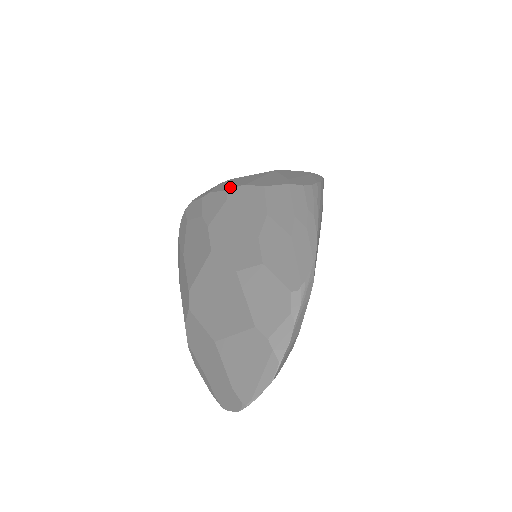
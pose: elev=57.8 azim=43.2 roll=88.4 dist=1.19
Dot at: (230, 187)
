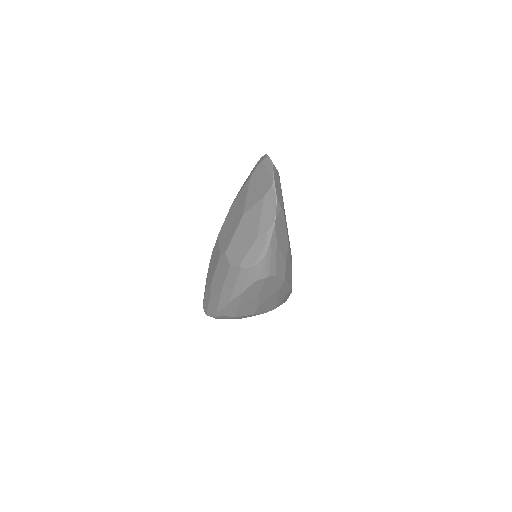
Dot at: occluded
